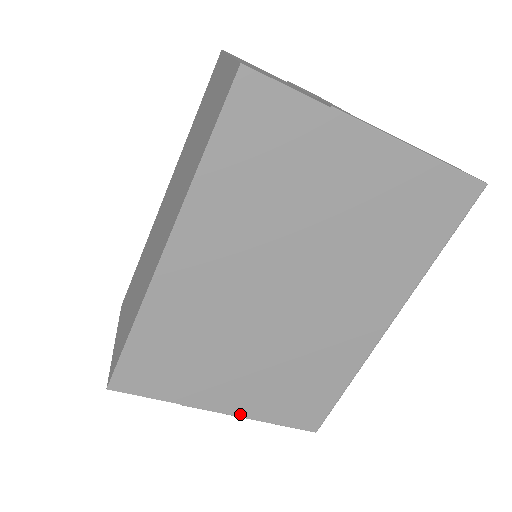
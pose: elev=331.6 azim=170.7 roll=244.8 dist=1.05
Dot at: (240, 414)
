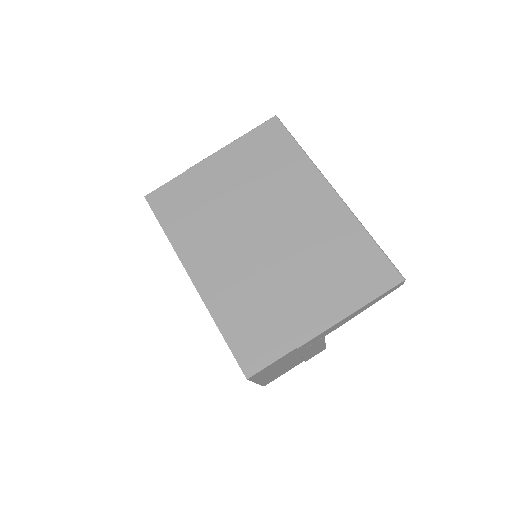
Dot at: (339, 318)
